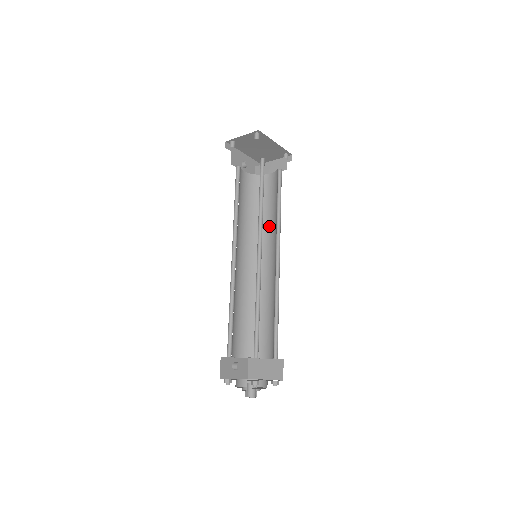
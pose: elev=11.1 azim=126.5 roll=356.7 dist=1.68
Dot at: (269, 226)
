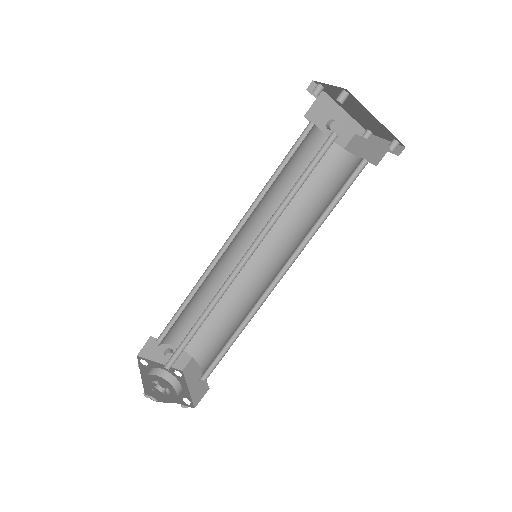
Dot at: (306, 227)
